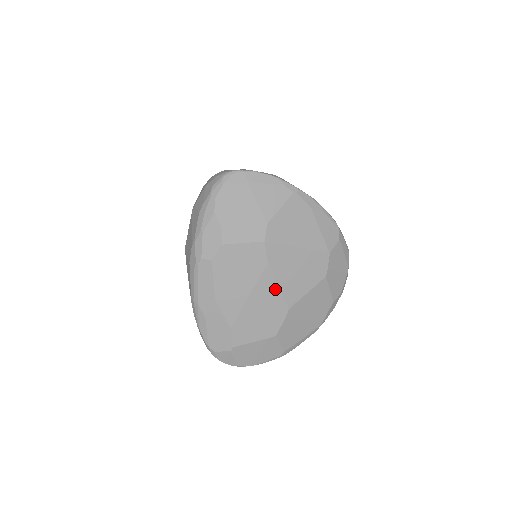
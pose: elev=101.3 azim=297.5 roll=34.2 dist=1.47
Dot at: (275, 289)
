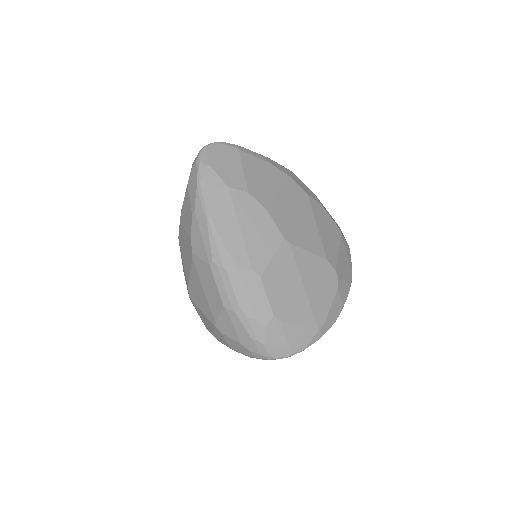
Dot at: occluded
